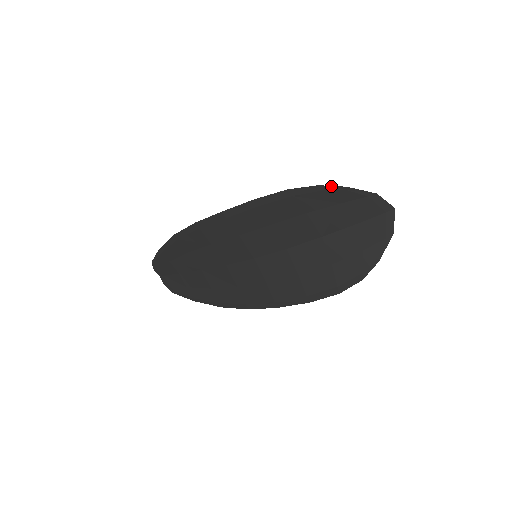
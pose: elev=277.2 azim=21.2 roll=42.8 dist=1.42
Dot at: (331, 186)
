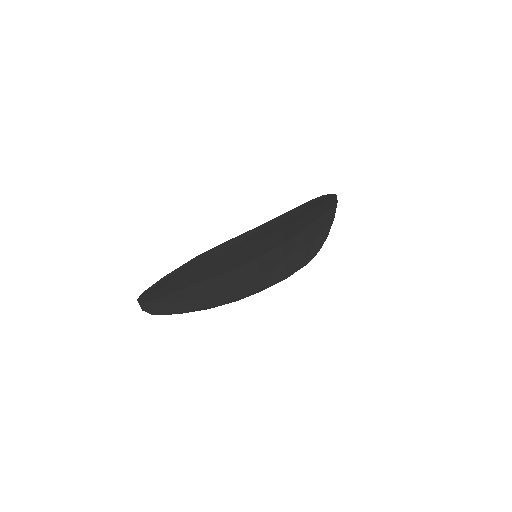
Dot at: (325, 195)
